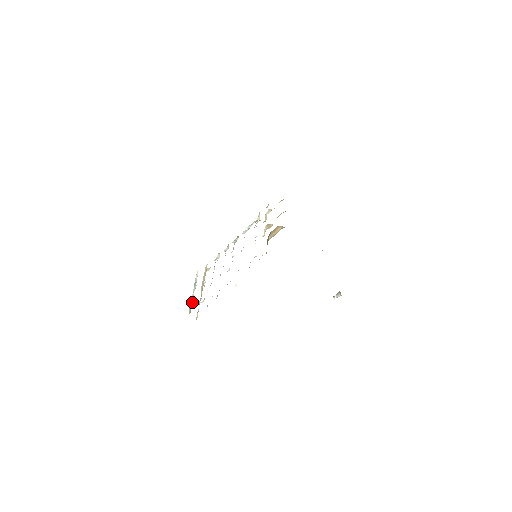
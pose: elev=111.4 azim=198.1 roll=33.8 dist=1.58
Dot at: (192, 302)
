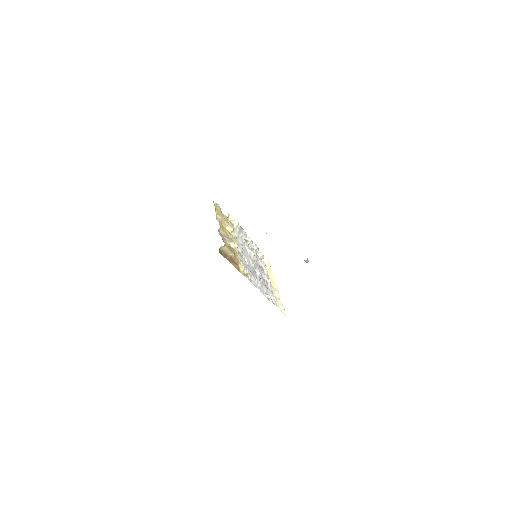
Dot at: occluded
